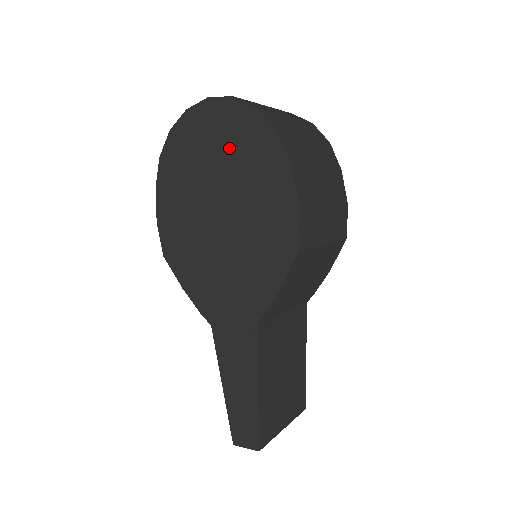
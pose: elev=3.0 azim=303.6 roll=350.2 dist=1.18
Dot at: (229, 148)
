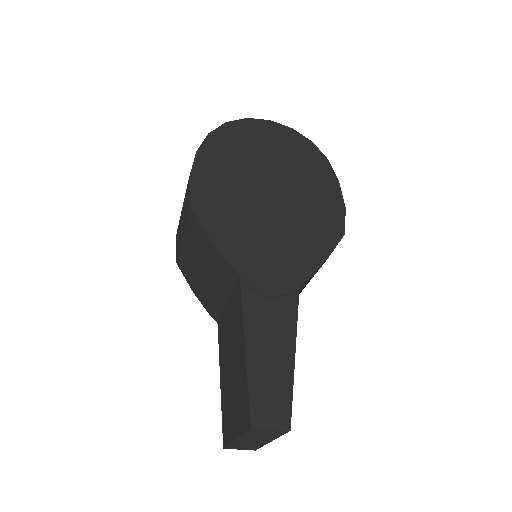
Dot at: (286, 154)
